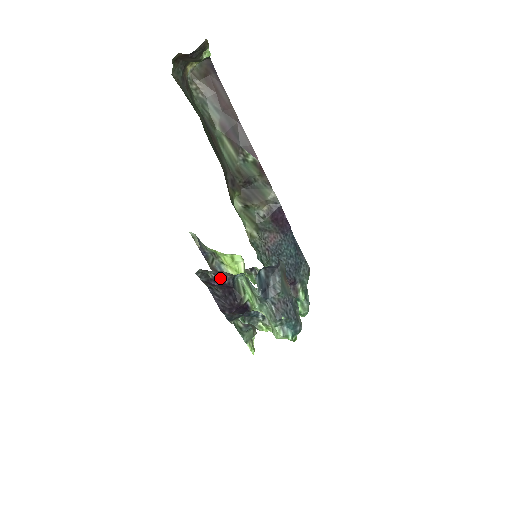
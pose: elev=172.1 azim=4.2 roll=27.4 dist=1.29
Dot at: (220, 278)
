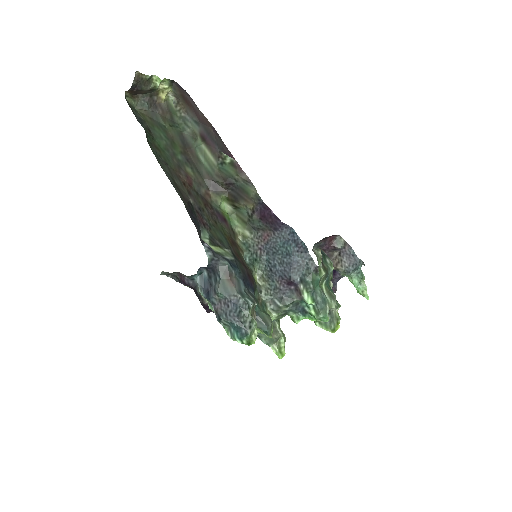
Dot at: (182, 279)
